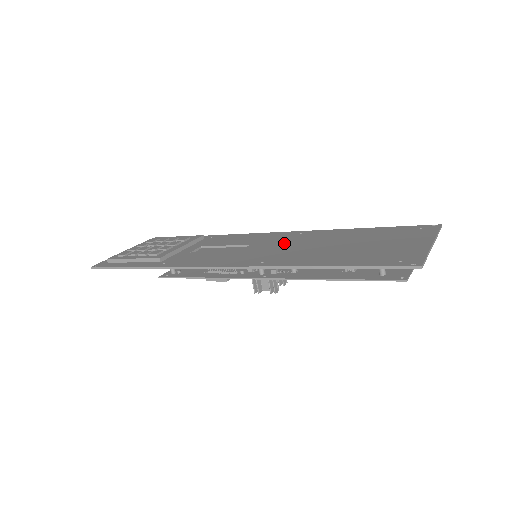
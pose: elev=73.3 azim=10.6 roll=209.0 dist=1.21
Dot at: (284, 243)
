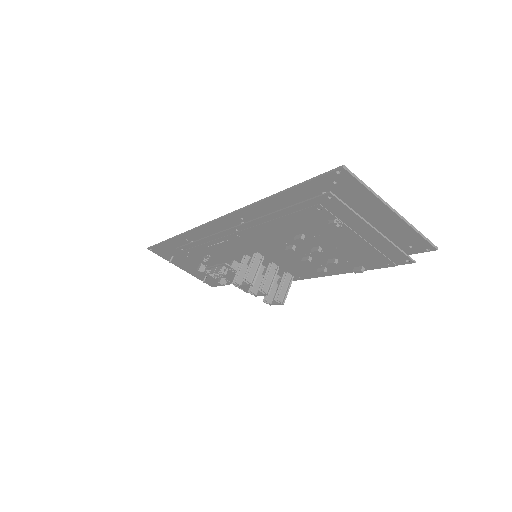
Dot at: occluded
